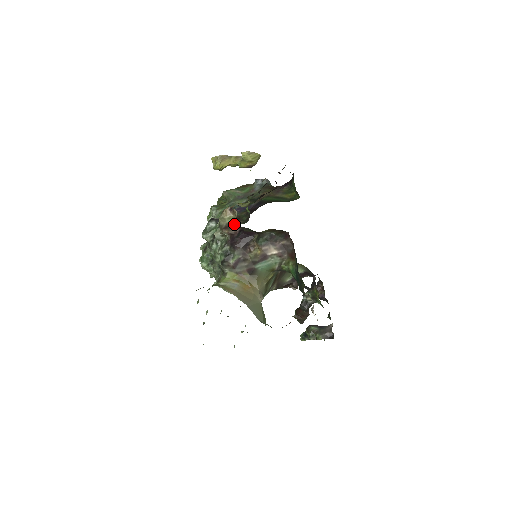
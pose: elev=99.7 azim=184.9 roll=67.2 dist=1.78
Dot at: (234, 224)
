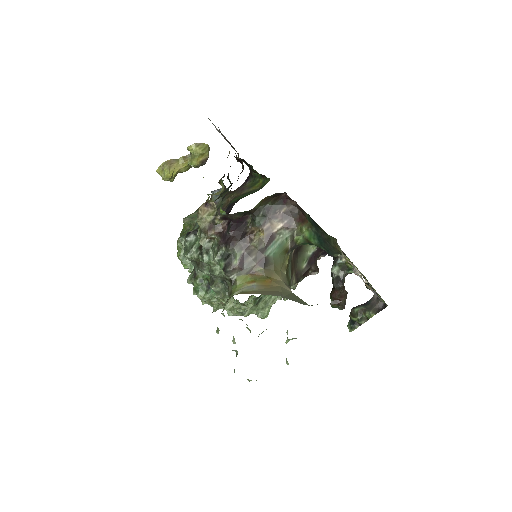
Dot at: (218, 218)
